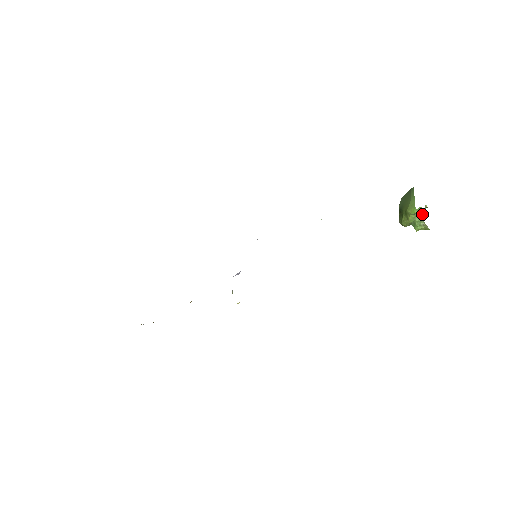
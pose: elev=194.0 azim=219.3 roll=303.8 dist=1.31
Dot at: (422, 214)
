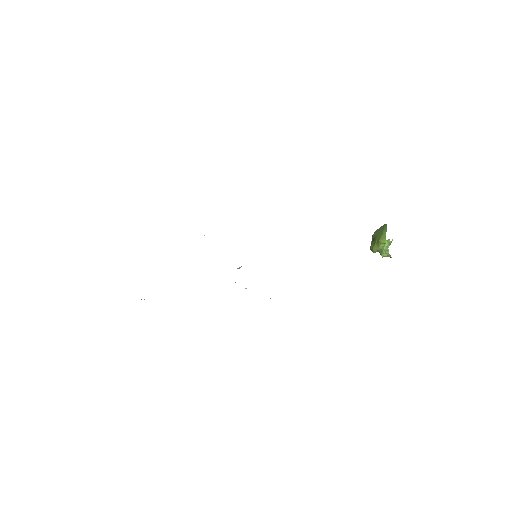
Dot at: (389, 245)
